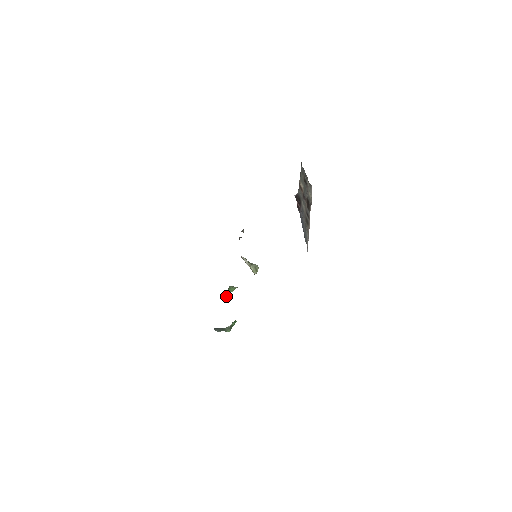
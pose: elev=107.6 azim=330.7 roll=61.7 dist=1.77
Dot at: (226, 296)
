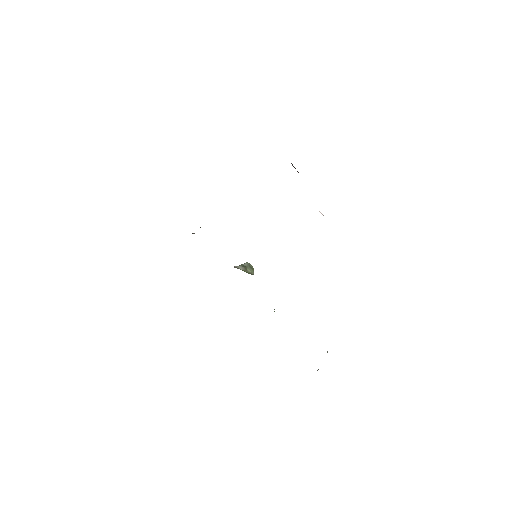
Dot at: occluded
